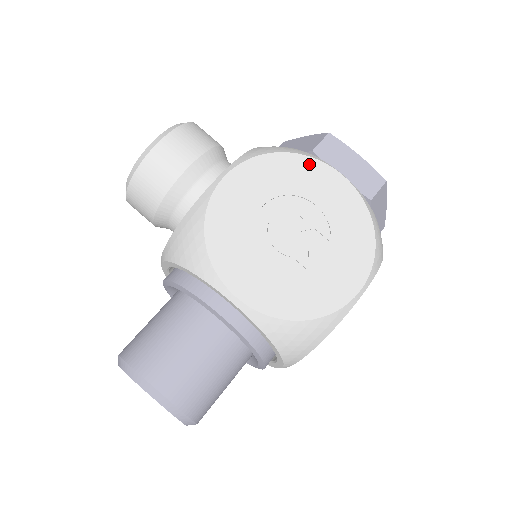
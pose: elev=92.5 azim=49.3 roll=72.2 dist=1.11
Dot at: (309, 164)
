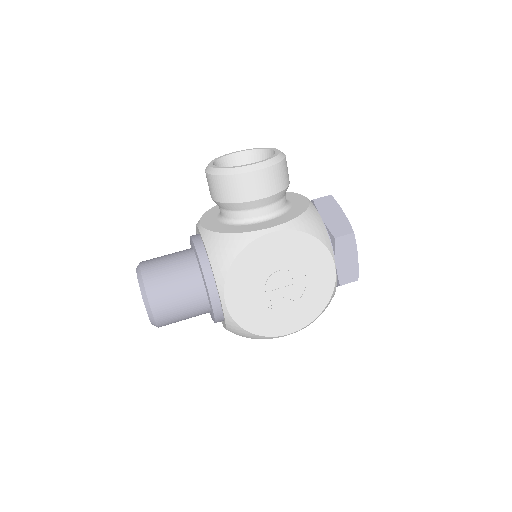
Dot at: (323, 253)
